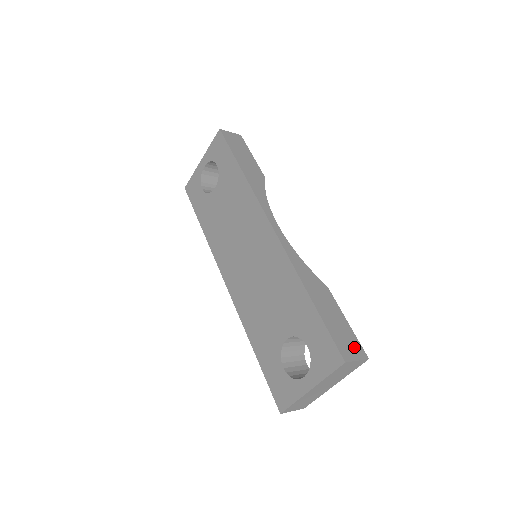
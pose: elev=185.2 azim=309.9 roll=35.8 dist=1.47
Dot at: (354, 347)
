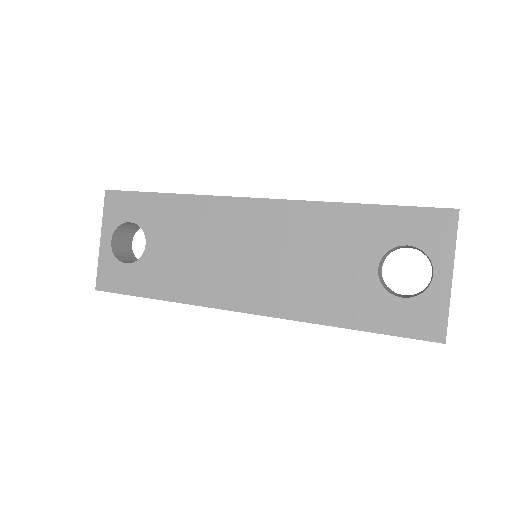
Dot at: occluded
